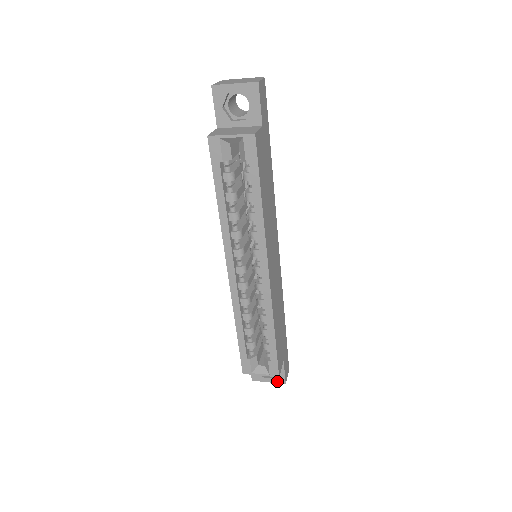
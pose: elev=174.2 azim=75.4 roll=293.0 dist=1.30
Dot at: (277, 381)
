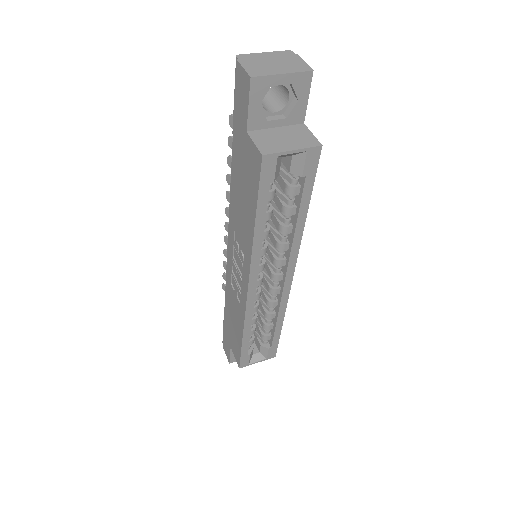
Dot at: occluded
